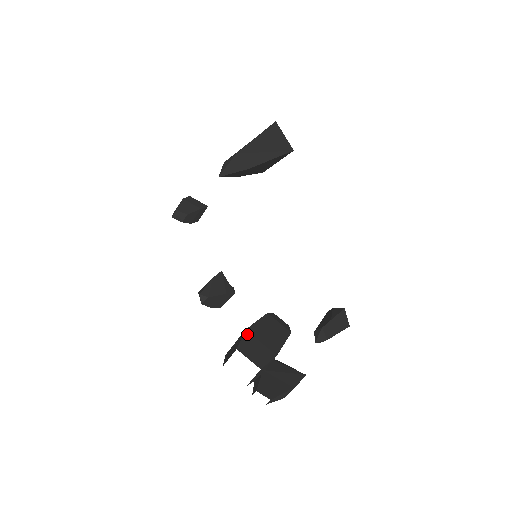
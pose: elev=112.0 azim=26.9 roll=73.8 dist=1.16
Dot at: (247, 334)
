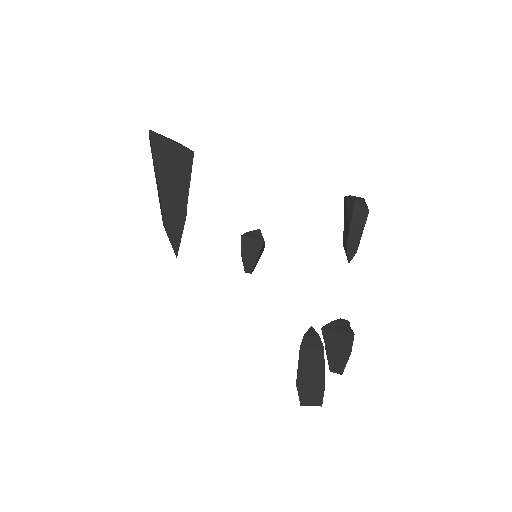
Dot at: (299, 387)
